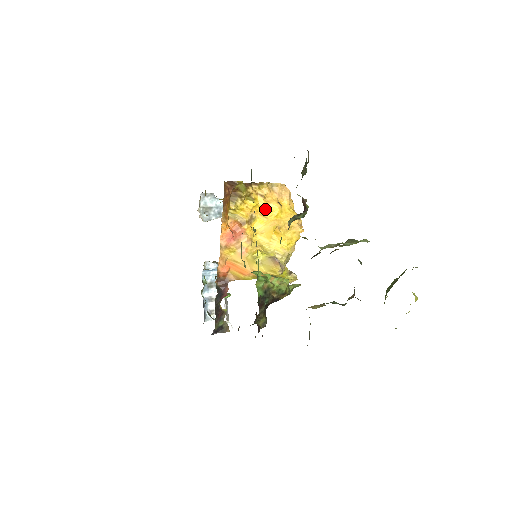
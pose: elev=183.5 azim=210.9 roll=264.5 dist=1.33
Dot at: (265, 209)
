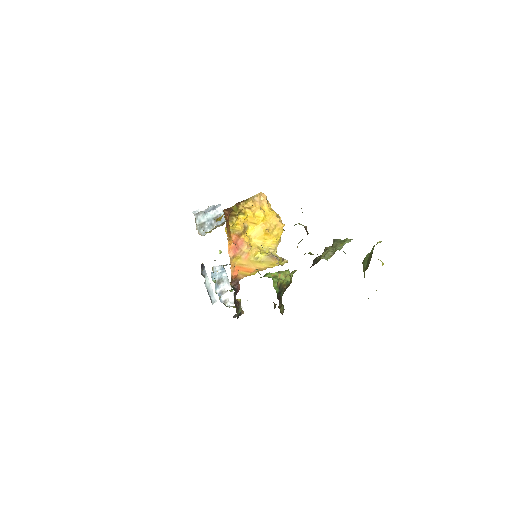
Dot at: (253, 218)
